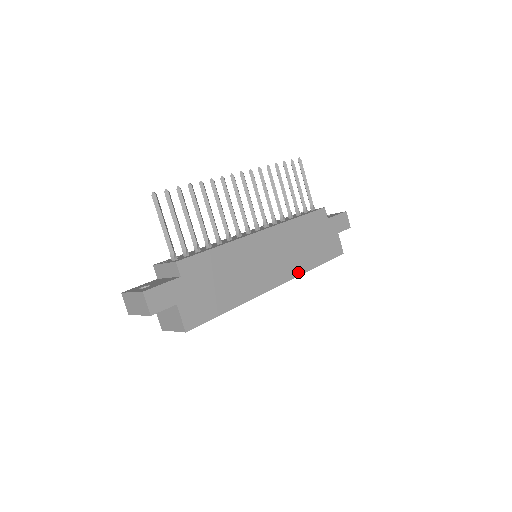
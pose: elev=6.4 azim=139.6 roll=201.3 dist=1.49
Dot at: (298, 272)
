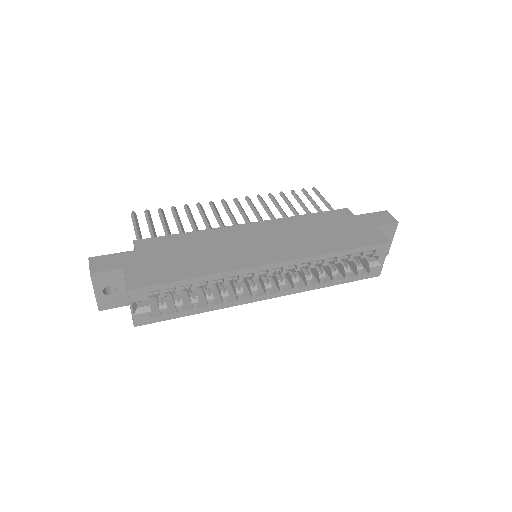
Dot at: (306, 254)
